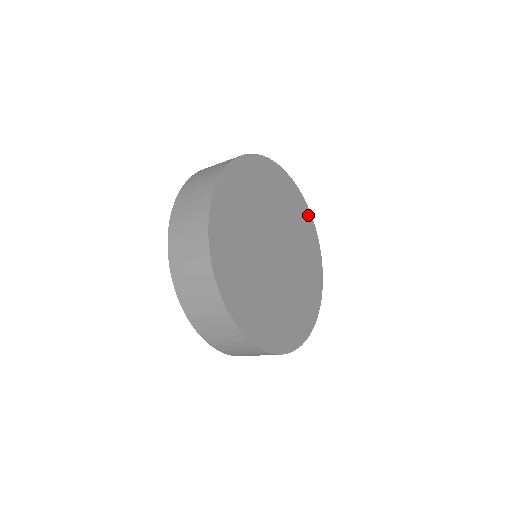
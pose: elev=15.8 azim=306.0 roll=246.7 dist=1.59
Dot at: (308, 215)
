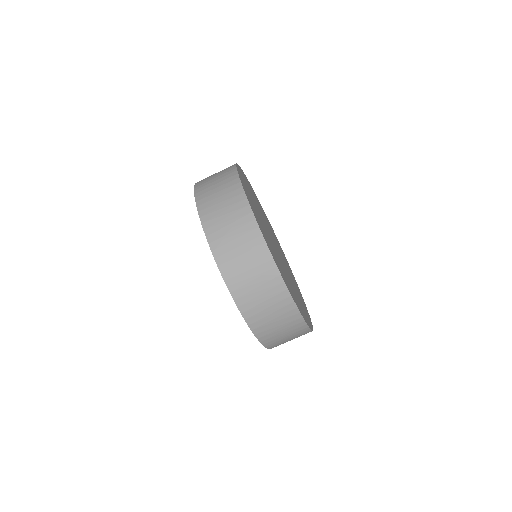
Dot at: (307, 311)
